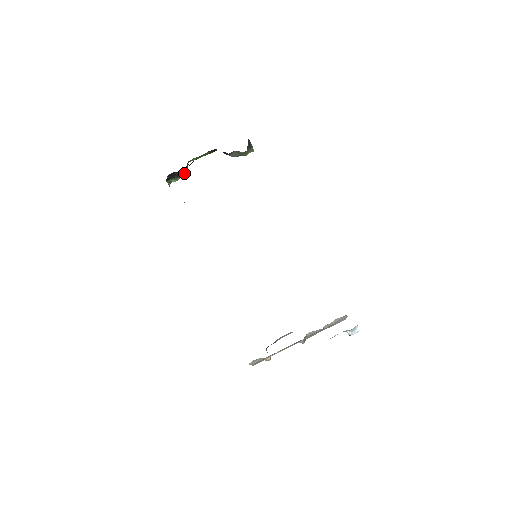
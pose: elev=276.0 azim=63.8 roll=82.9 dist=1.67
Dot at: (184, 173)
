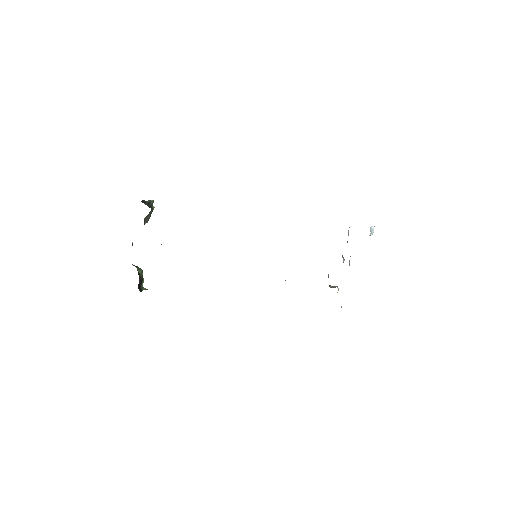
Dot at: (141, 273)
